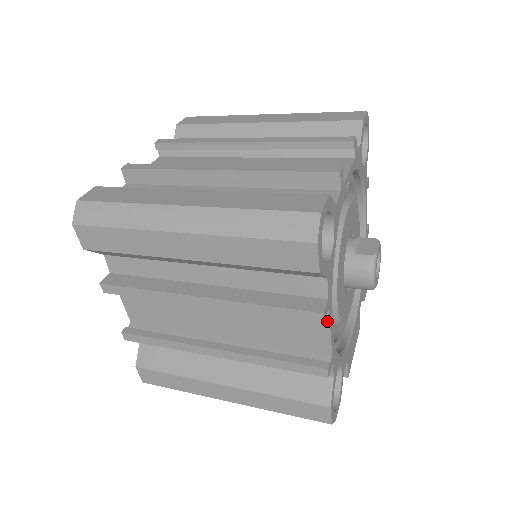
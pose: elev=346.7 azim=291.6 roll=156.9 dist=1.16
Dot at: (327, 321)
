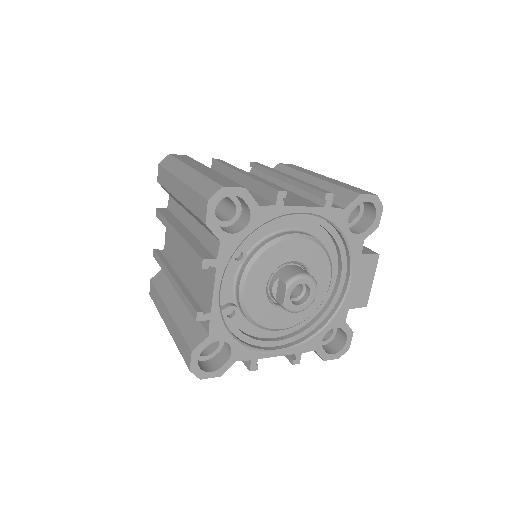
Dot at: (268, 357)
